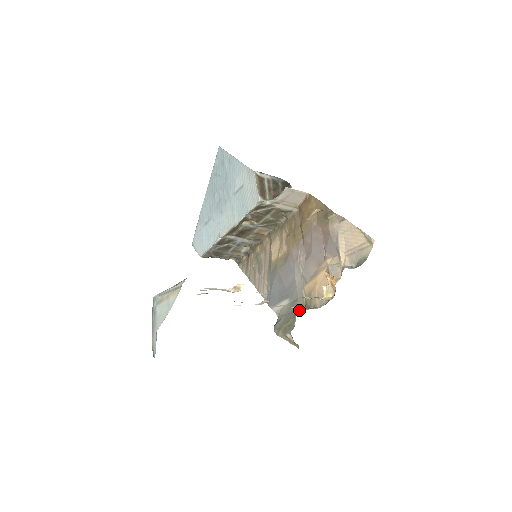
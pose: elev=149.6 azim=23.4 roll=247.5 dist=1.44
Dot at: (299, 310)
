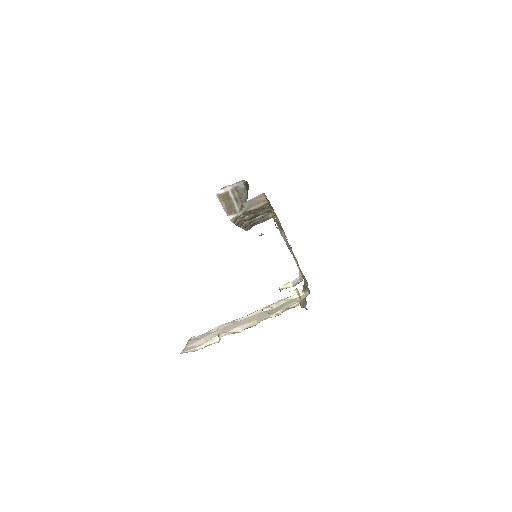
Dot at: (305, 287)
